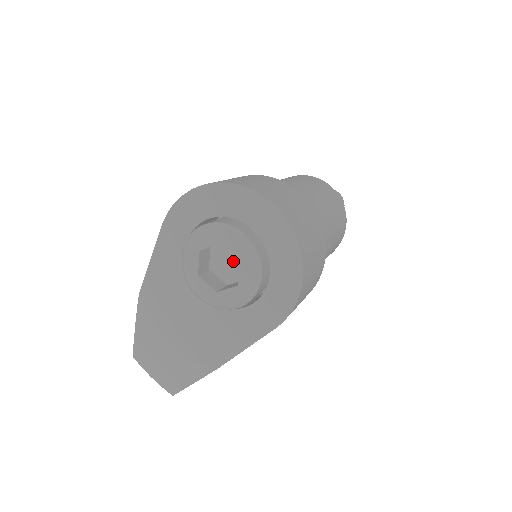
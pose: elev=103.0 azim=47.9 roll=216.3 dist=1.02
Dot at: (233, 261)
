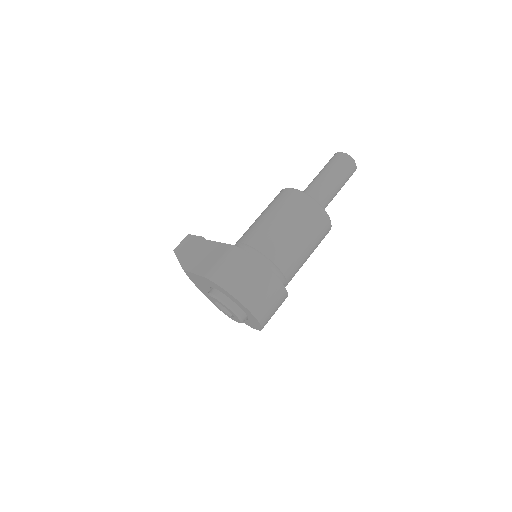
Dot at: occluded
